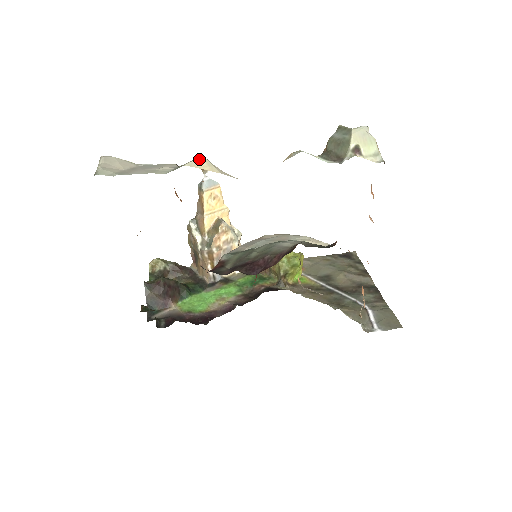
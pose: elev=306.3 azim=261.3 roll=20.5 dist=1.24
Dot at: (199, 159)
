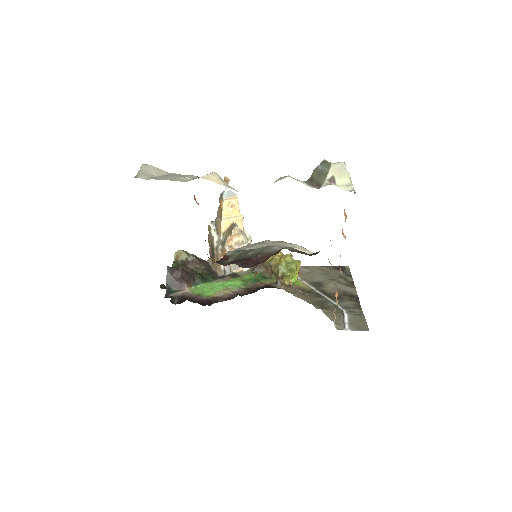
Dot at: (212, 174)
